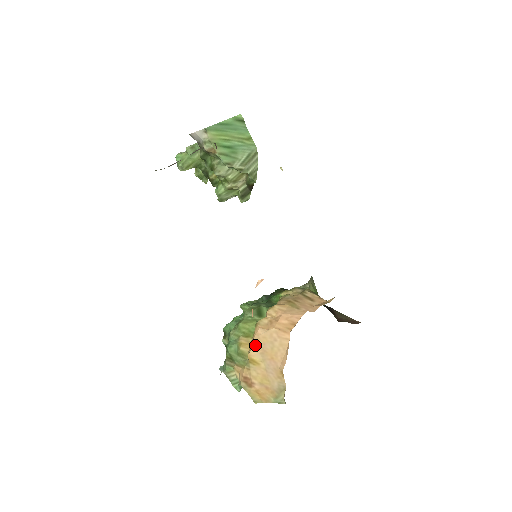
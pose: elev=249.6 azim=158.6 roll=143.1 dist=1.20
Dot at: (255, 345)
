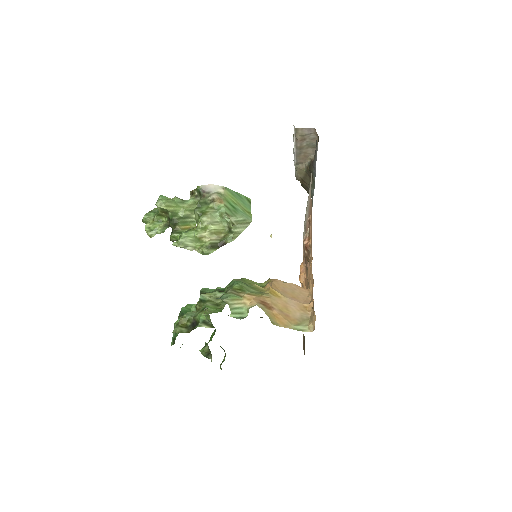
Dot at: (275, 285)
